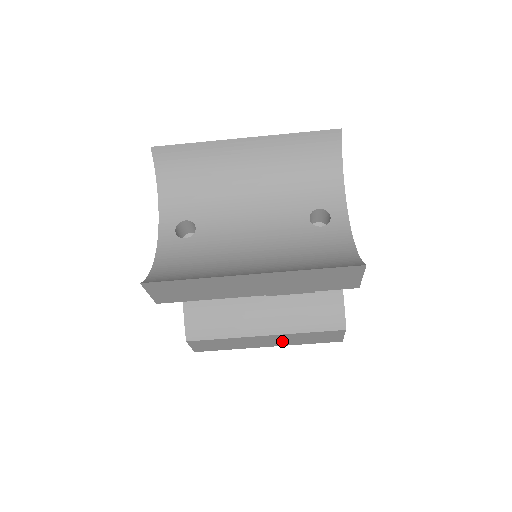
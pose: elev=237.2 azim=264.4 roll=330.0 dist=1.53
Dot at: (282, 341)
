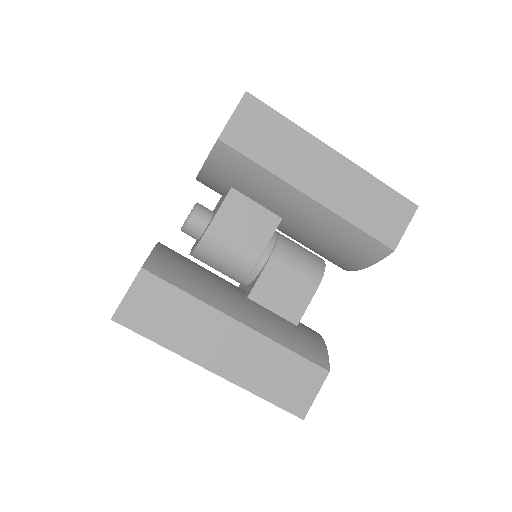
Dot at: (242, 361)
